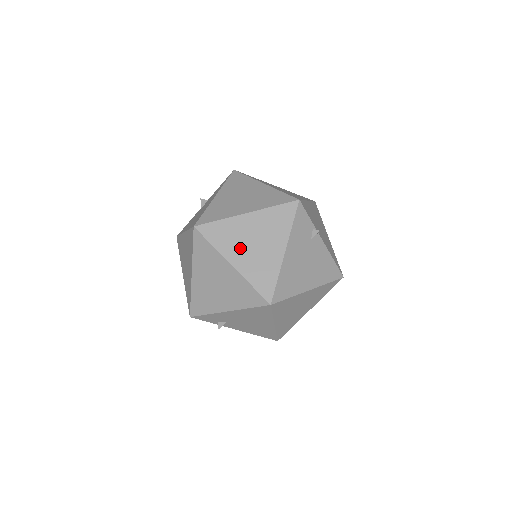
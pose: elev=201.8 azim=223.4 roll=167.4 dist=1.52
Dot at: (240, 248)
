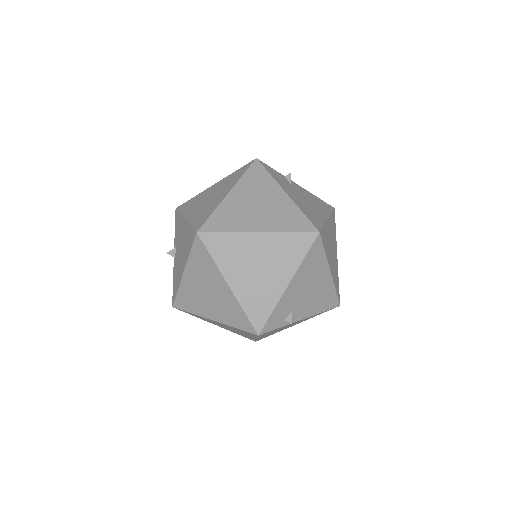
Dot at: (251, 217)
